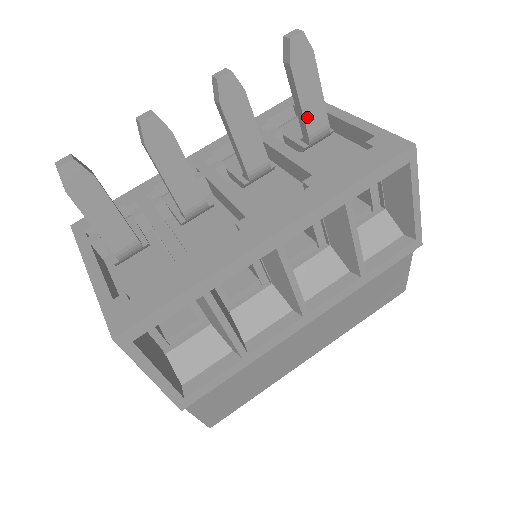
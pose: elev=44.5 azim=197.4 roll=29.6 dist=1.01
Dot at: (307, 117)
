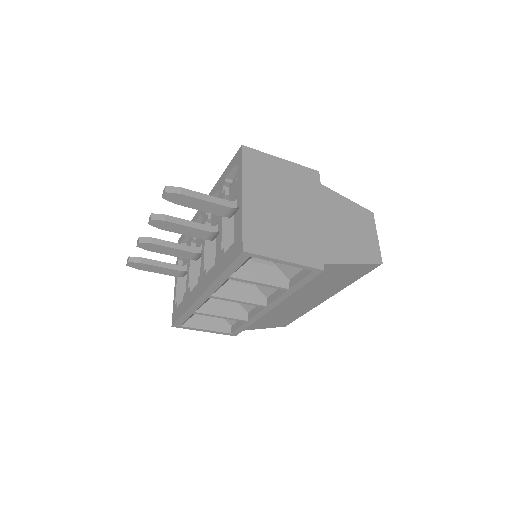
Dot at: (211, 212)
